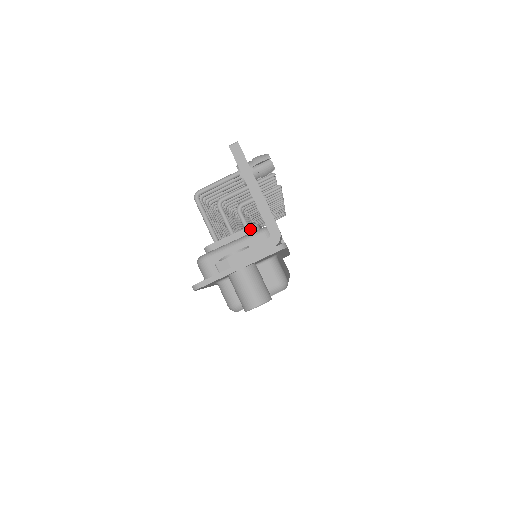
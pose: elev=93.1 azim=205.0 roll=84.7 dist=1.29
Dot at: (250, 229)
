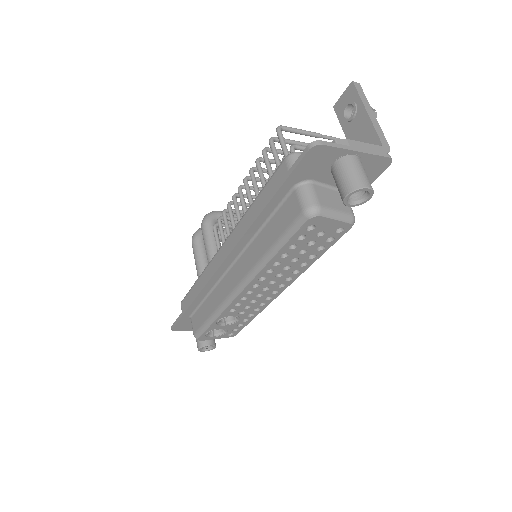
Dot at: occluded
